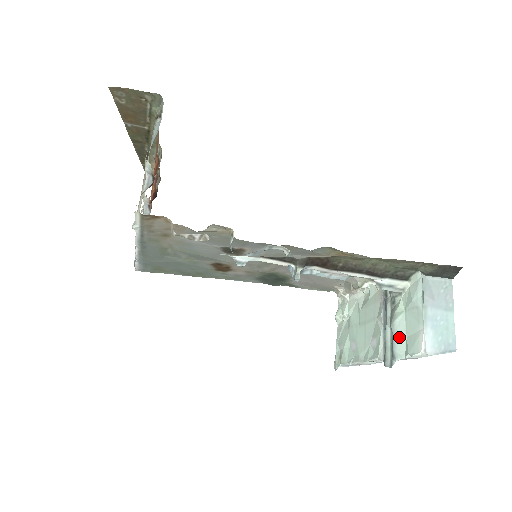
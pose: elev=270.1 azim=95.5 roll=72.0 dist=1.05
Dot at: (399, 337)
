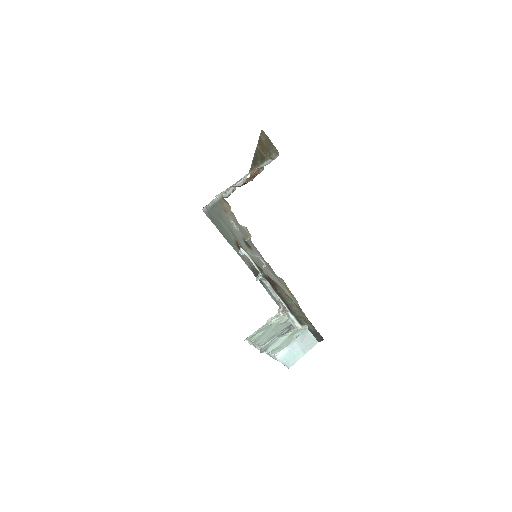
Dot at: (276, 344)
